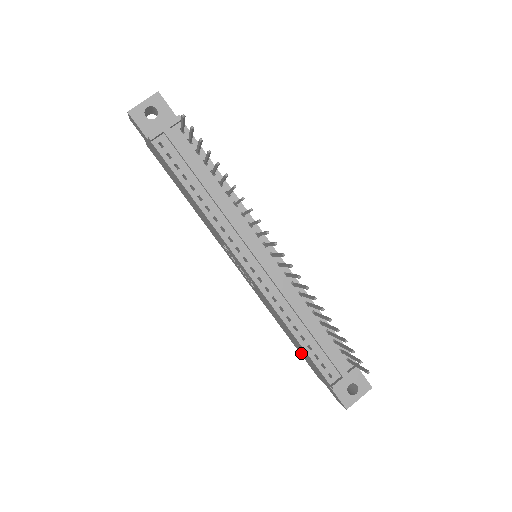
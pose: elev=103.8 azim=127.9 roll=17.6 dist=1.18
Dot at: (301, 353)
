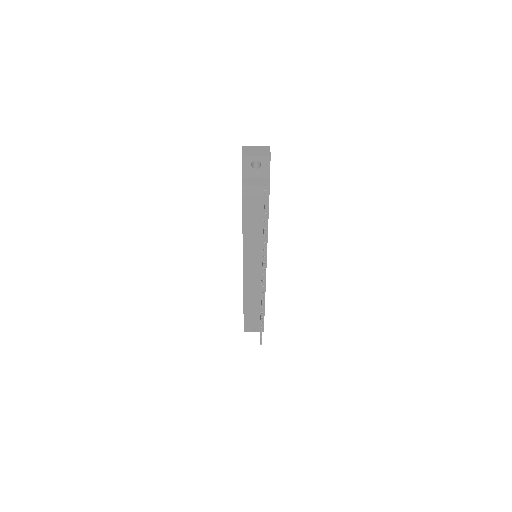
Dot at: occluded
